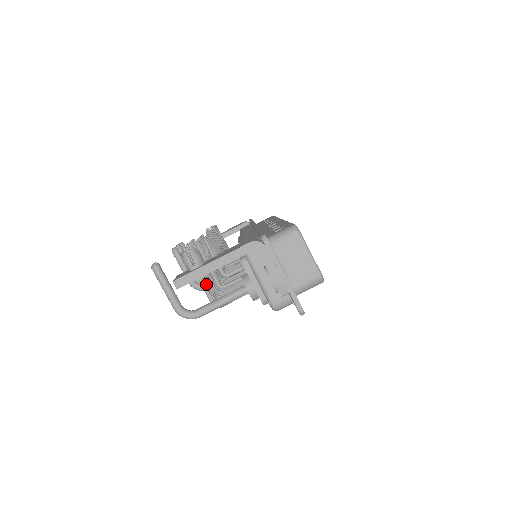
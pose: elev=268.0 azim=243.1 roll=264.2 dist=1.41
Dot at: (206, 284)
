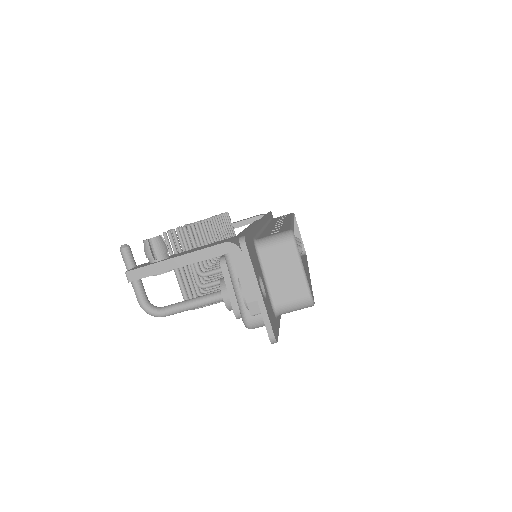
Dot at: (185, 279)
